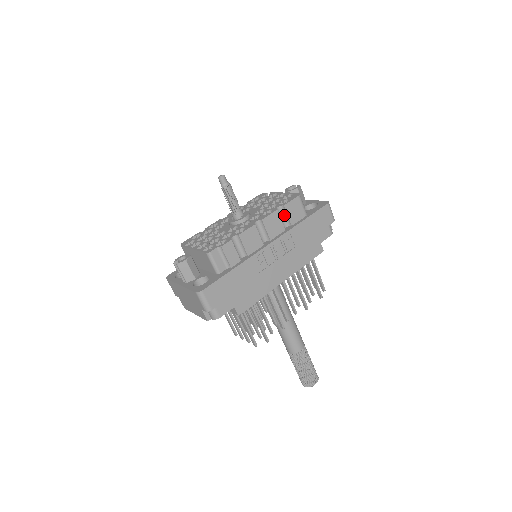
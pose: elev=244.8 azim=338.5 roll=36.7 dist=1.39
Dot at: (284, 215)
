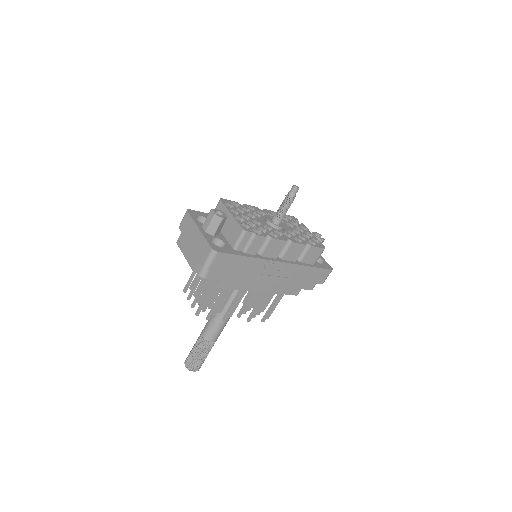
Dot at: (304, 251)
